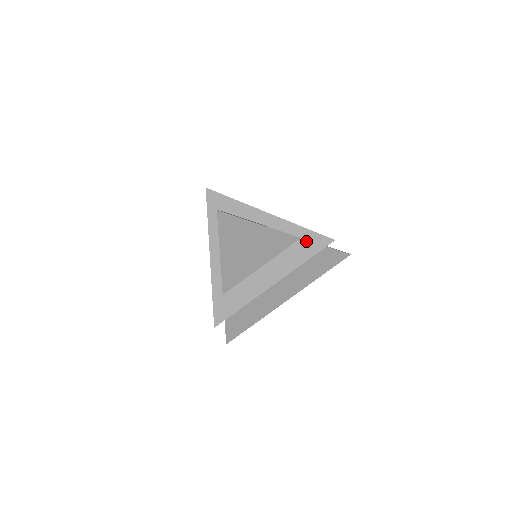
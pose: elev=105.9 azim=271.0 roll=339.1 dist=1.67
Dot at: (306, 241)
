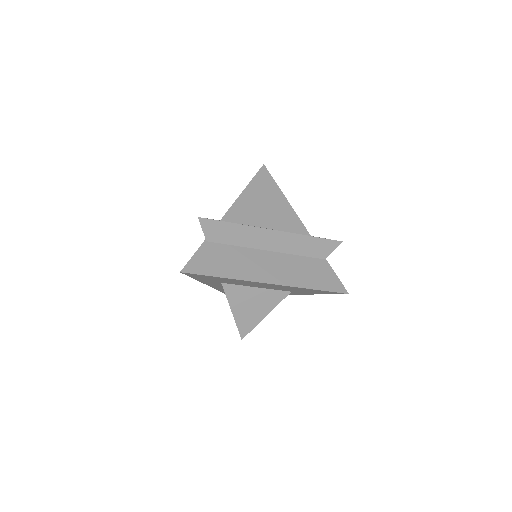
Dot at: occluded
